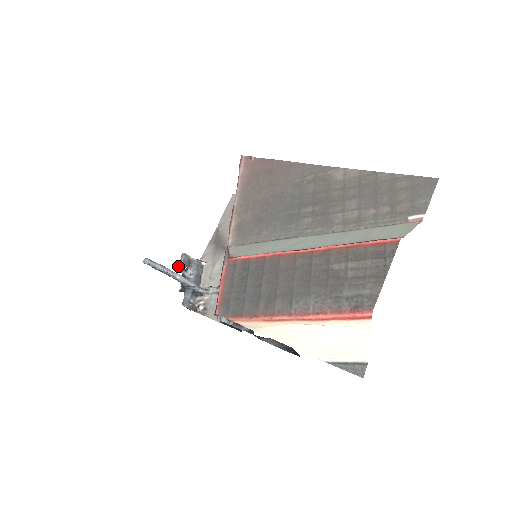
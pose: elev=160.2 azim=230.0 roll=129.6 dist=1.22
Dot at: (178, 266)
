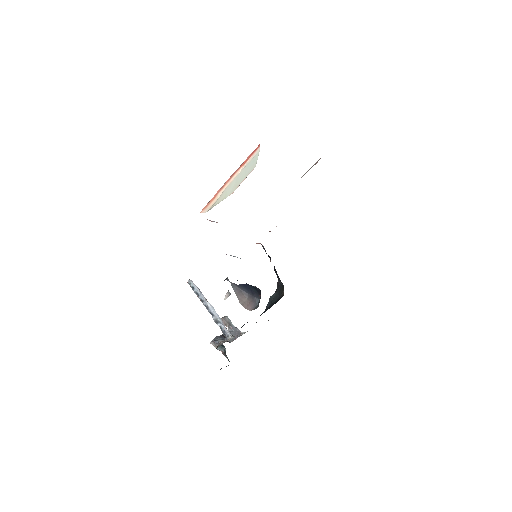
Dot at: occluded
